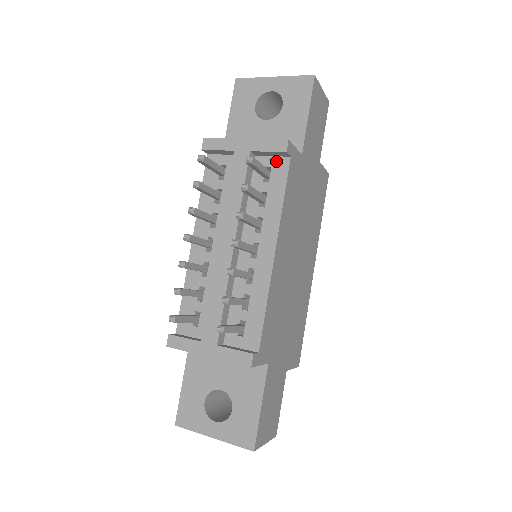
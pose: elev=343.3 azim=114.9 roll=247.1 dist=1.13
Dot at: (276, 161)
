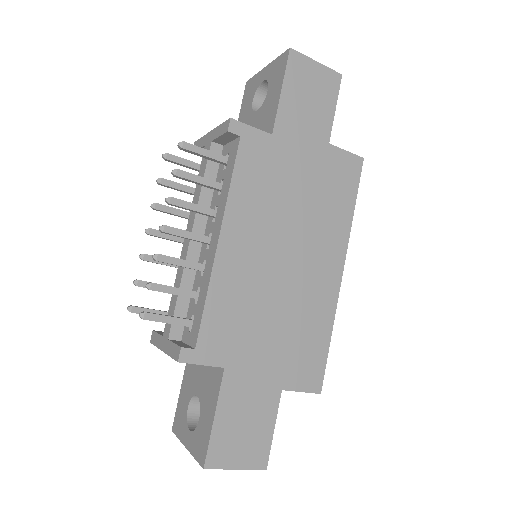
Dot at: (232, 145)
